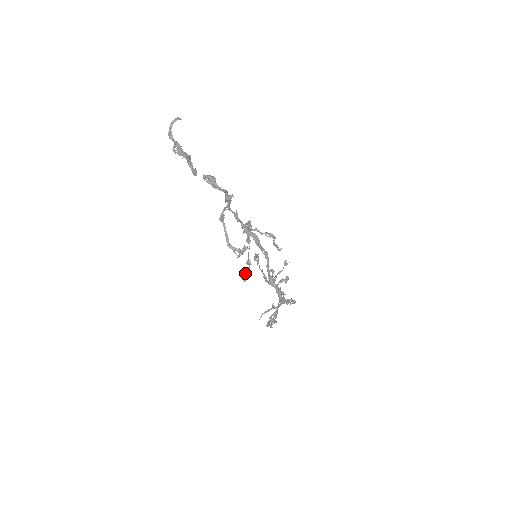
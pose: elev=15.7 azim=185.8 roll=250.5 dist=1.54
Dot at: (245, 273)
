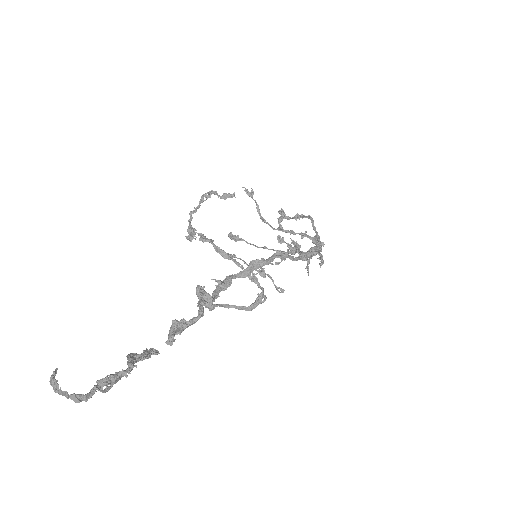
Dot at: occluded
